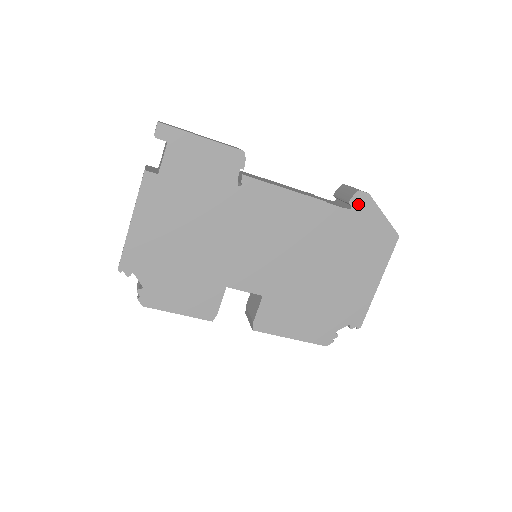
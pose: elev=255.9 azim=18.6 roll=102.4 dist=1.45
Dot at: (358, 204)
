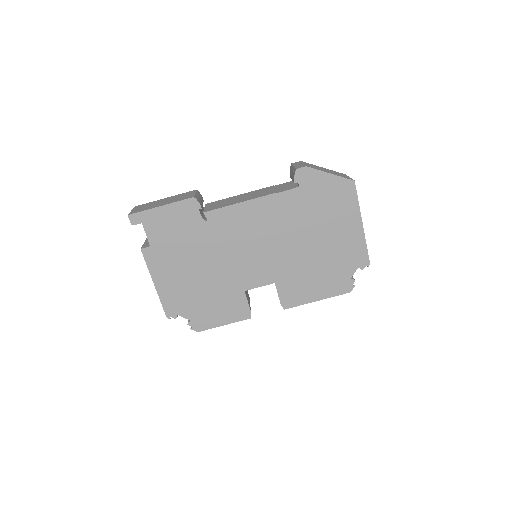
Dot at: (303, 179)
